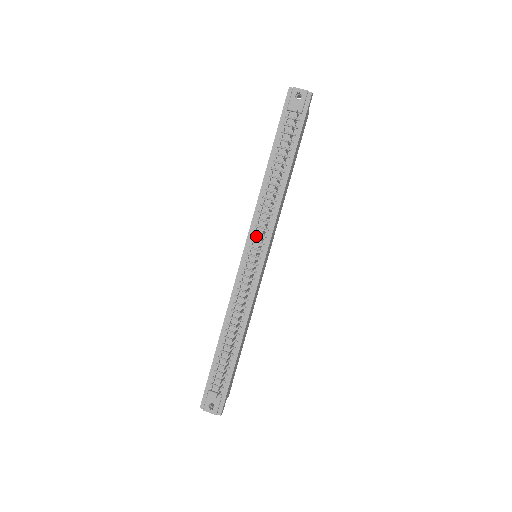
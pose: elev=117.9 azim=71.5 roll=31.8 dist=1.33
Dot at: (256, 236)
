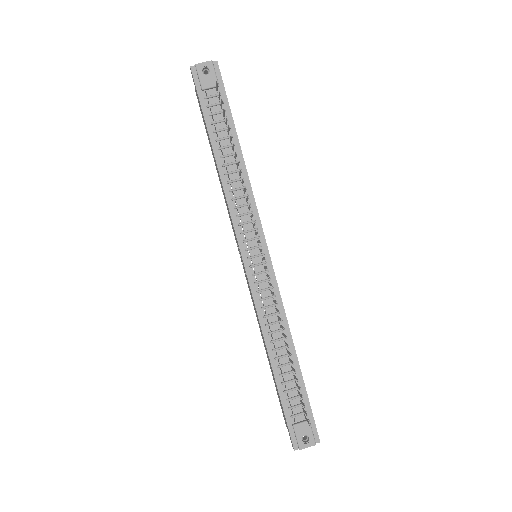
Dot at: (246, 234)
